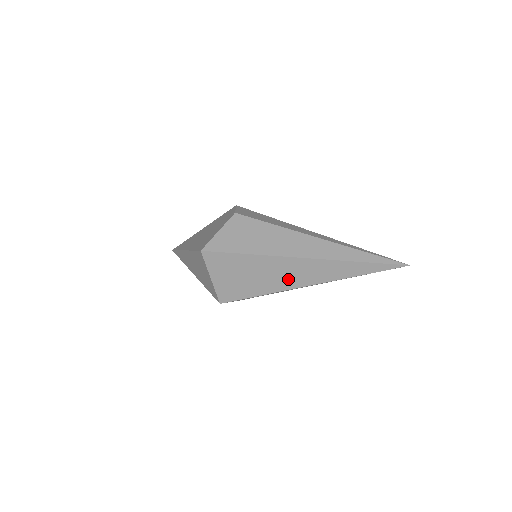
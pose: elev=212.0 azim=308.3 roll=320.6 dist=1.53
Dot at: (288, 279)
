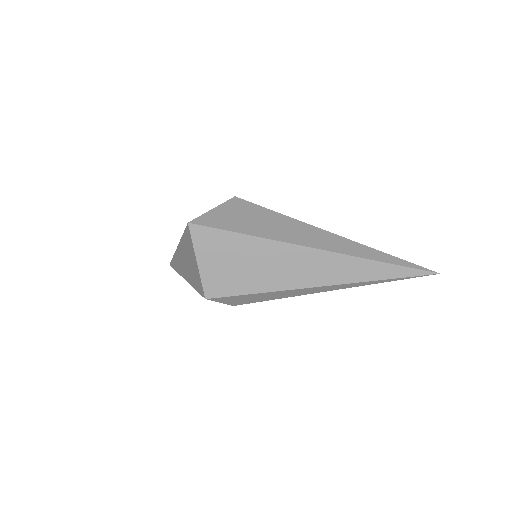
Dot at: (289, 274)
